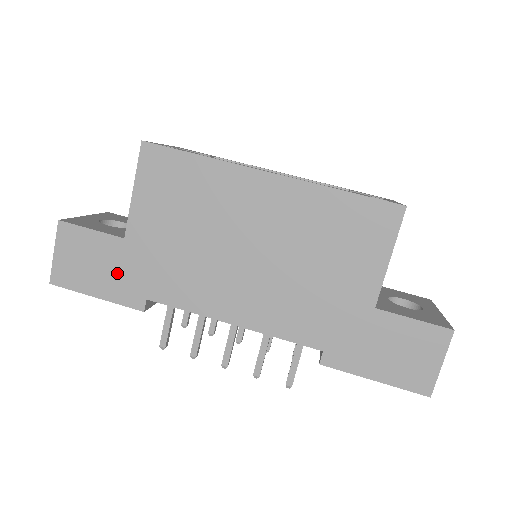
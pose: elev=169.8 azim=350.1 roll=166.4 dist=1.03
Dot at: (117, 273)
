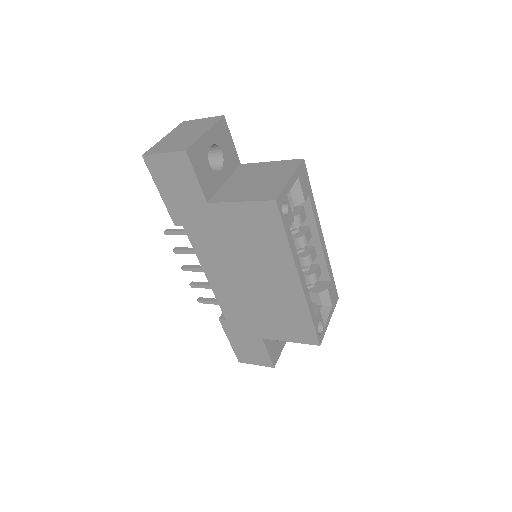
Dot at: (184, 203)
